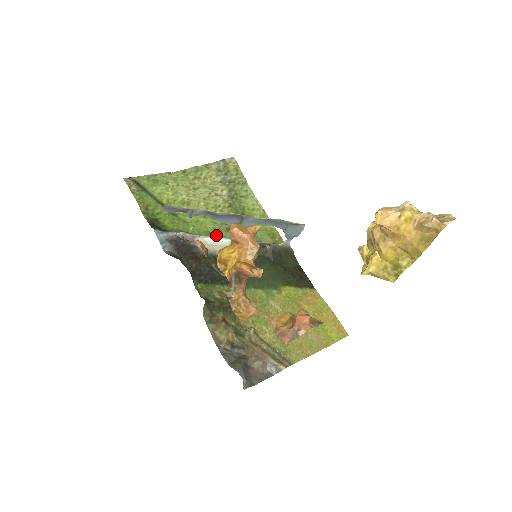
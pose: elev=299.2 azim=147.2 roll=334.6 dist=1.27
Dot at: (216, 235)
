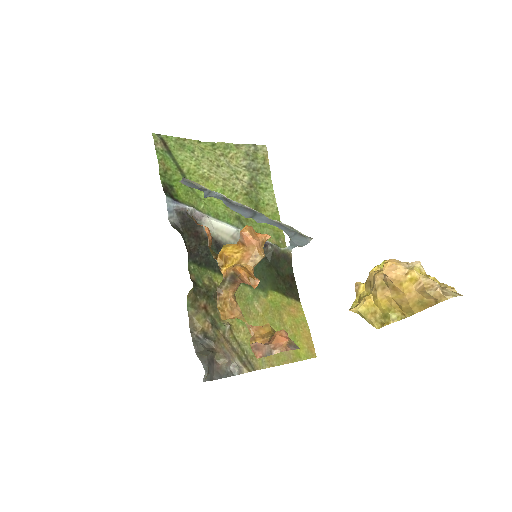
Dot at: (224, 220)
